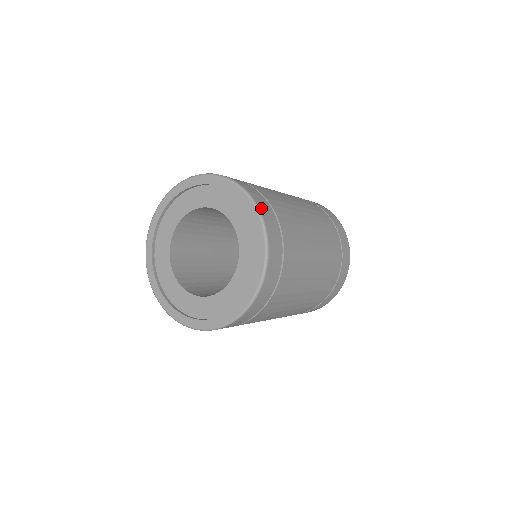
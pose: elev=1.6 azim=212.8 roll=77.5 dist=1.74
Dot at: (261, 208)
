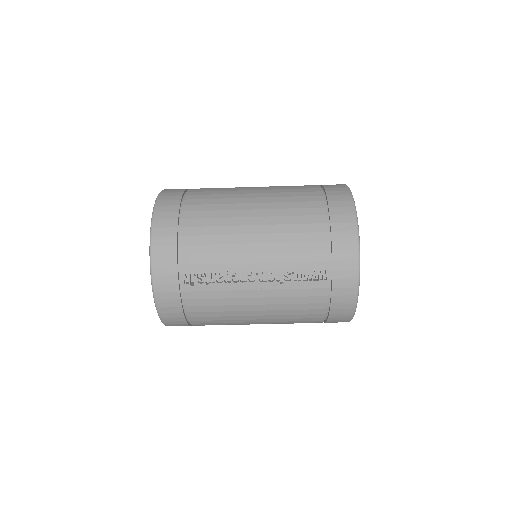
Dot at: occluded
